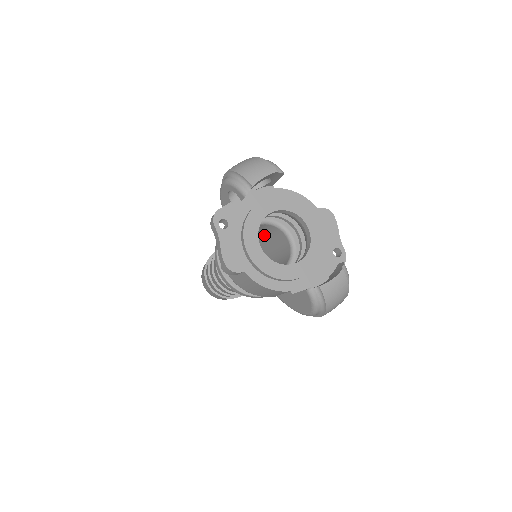
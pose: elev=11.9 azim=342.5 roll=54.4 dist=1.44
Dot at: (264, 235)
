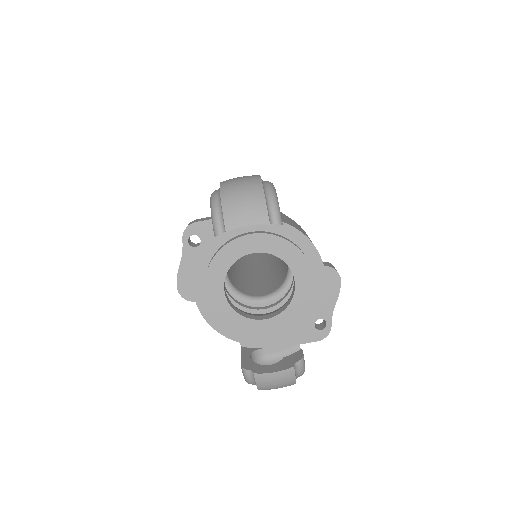
Dot at: occluded
